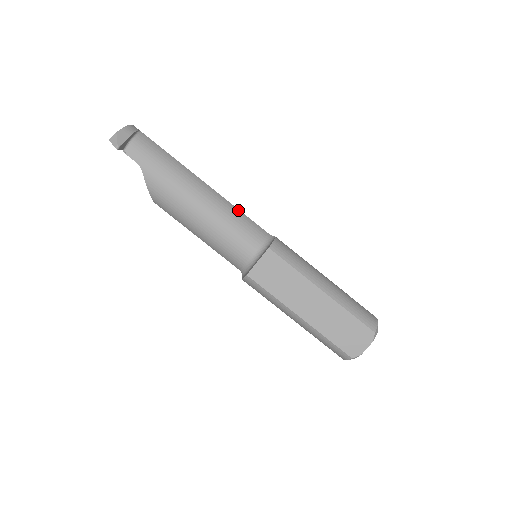
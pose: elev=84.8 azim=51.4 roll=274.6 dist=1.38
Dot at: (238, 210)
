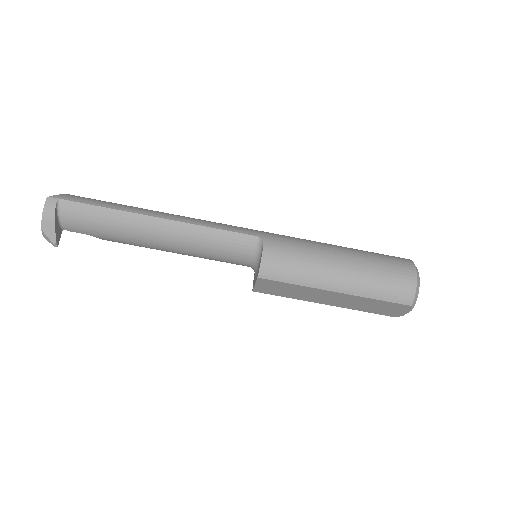
Dot at: (210, 229)
